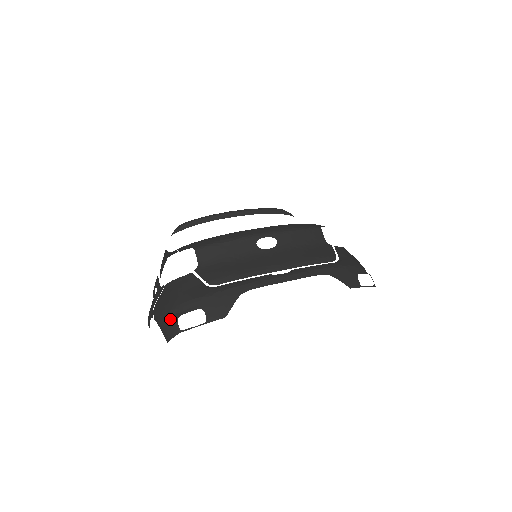
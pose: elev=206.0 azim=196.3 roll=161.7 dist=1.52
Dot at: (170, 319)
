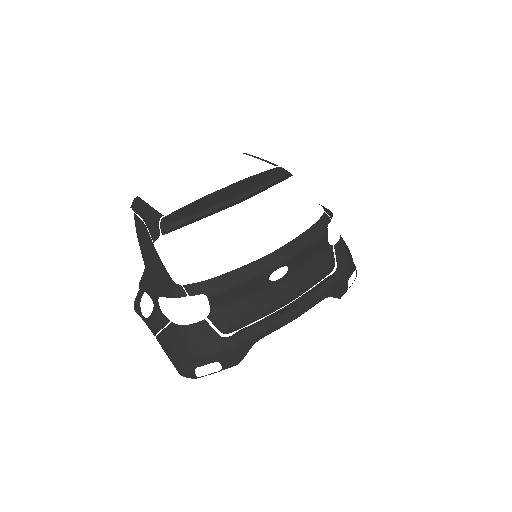
Dot at: (185, 365)
